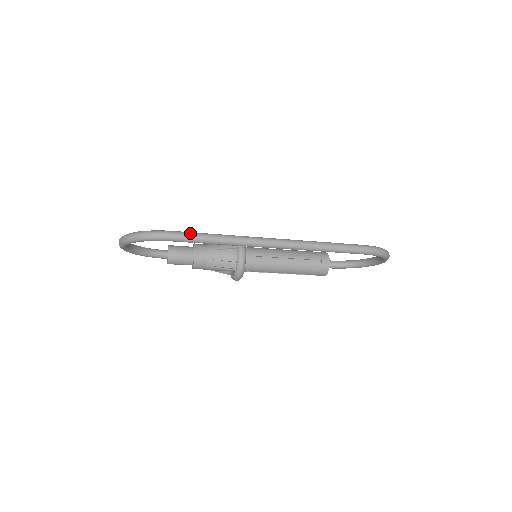
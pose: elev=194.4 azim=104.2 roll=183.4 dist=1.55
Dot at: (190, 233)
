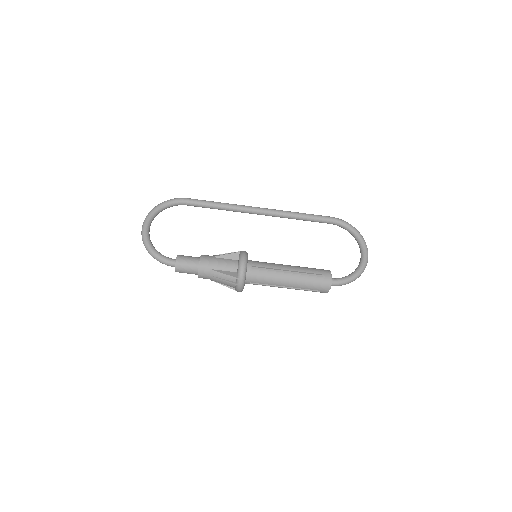
Dot at: occluded
